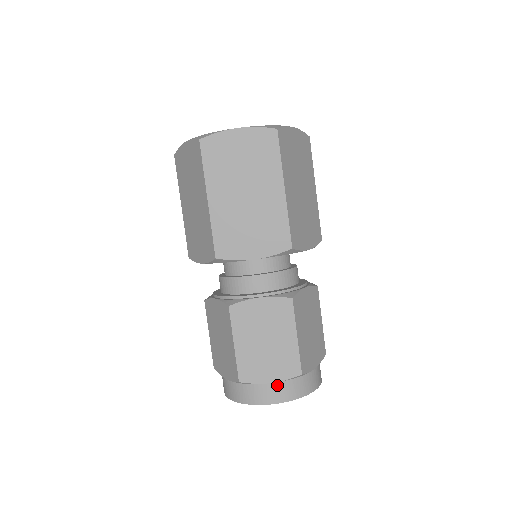
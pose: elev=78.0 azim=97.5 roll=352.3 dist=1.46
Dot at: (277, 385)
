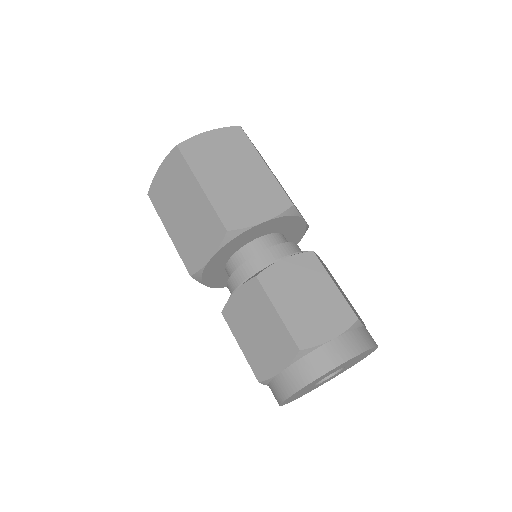
Dot at: (340, 339)
